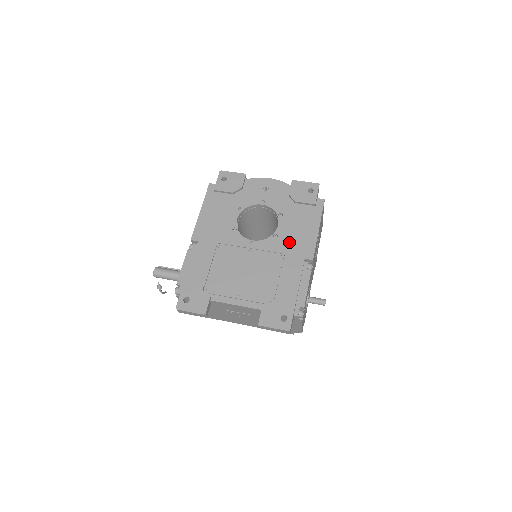
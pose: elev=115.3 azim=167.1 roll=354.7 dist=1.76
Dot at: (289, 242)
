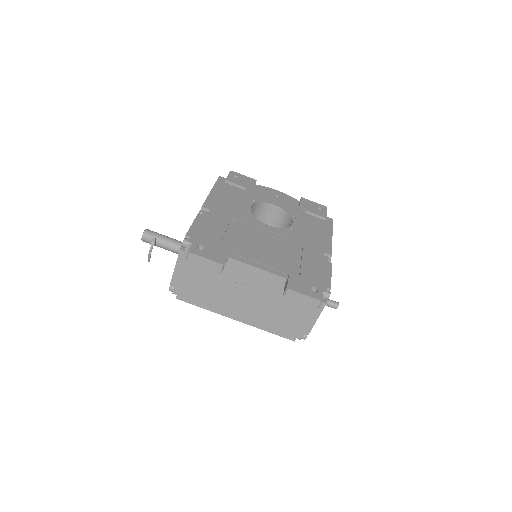
Dot at: (306, 236)
